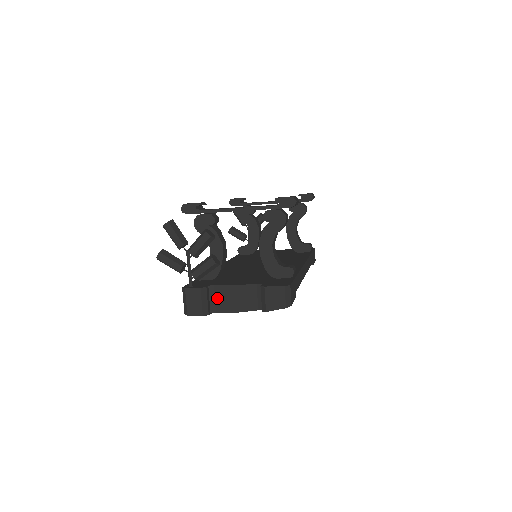
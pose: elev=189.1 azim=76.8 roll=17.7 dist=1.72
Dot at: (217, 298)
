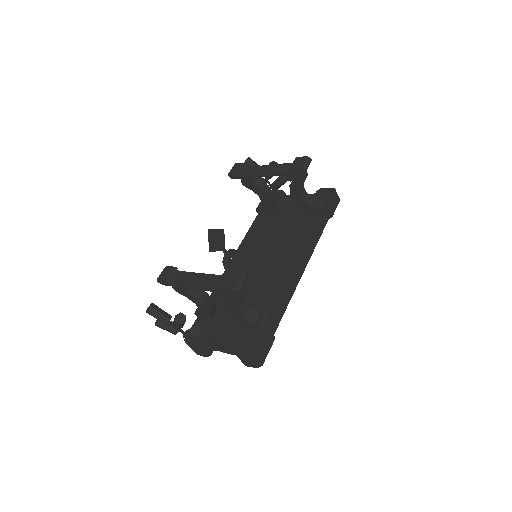
Dot at: (212, 345)
